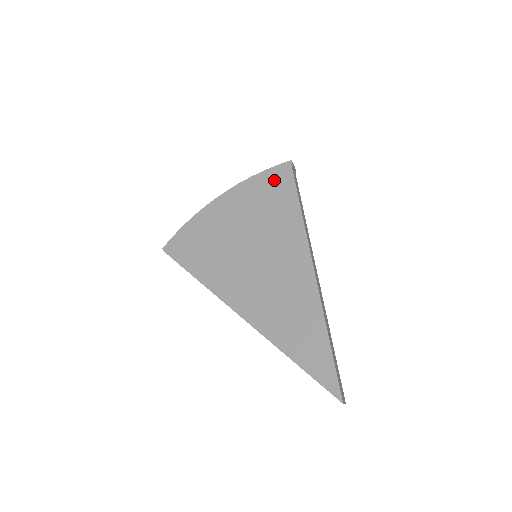
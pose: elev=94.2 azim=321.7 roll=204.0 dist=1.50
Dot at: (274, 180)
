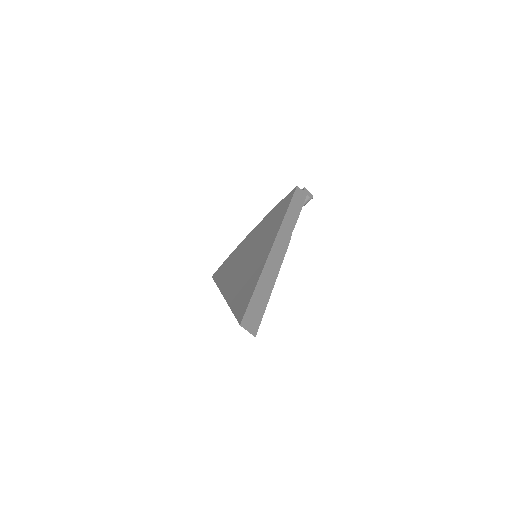
Dot at: (283, 201)
